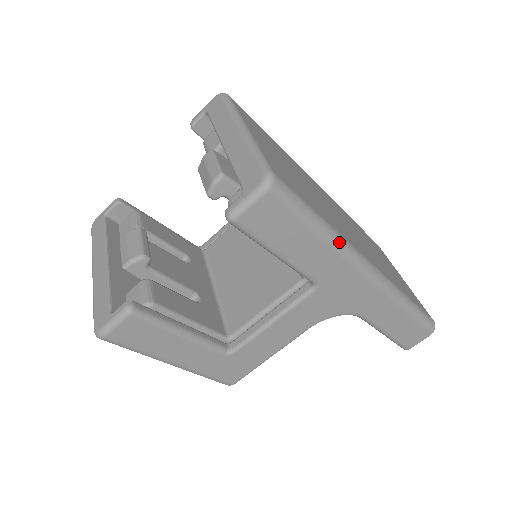
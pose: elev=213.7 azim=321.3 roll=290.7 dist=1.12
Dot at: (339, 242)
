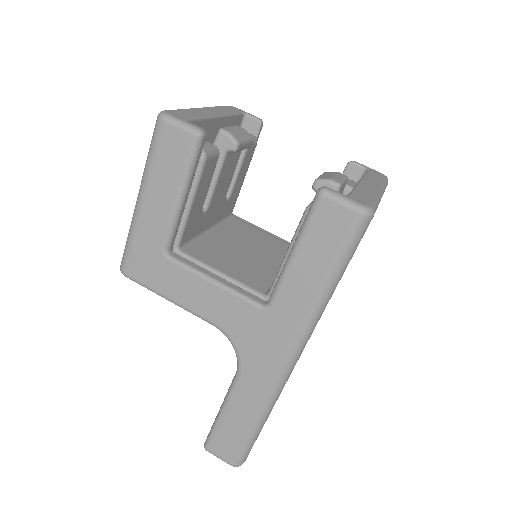
Dot at: (320, 308)
